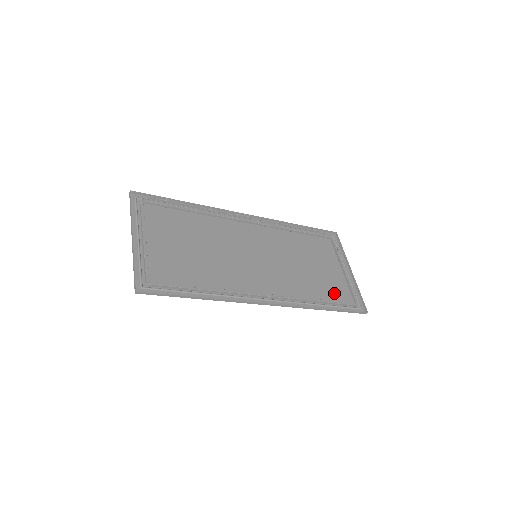
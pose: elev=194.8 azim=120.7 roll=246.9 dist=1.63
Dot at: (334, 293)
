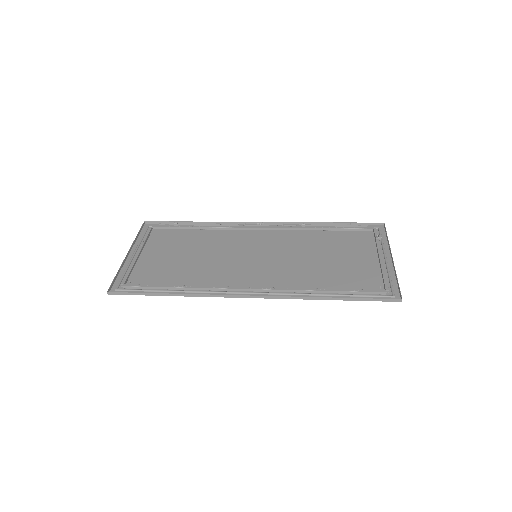
Dot at: (354, 282)
